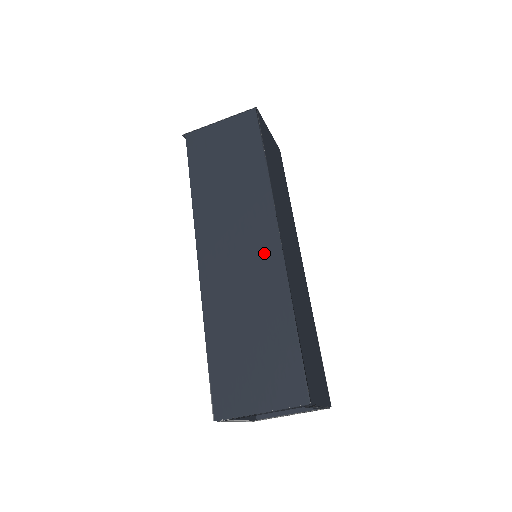
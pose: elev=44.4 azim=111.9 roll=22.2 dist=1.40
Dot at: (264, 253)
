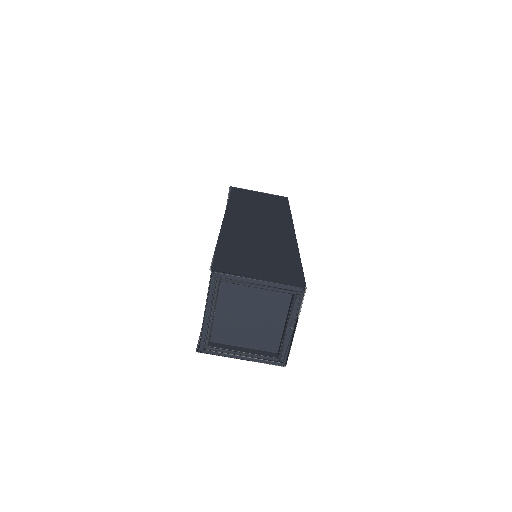
Dot at: (281, 232)
